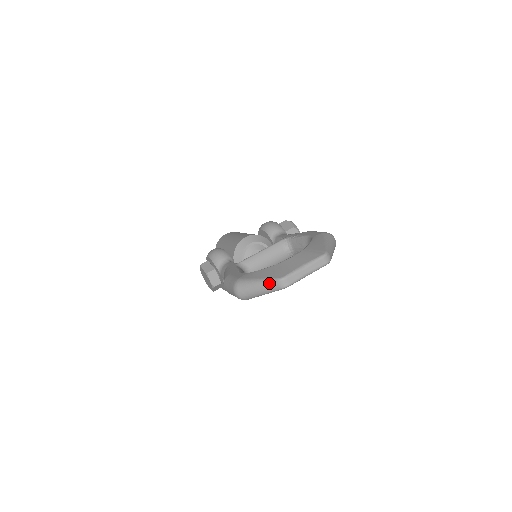
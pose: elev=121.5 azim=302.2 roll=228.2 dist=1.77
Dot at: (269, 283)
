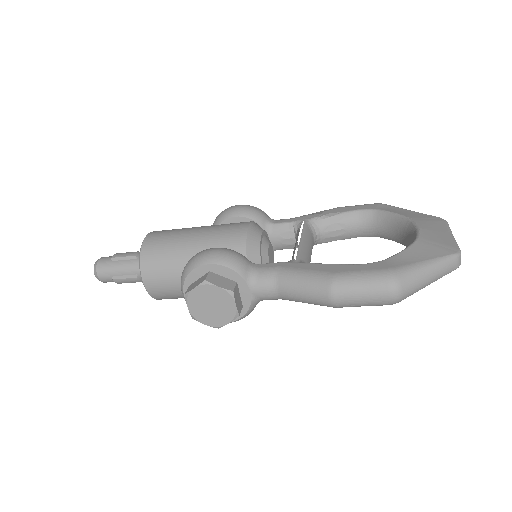
Dot at: (446, 263)
